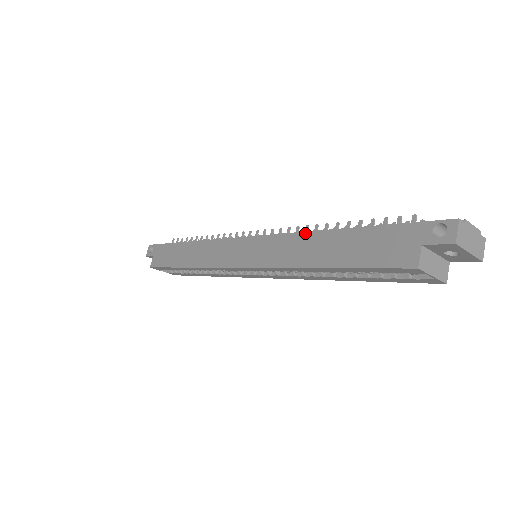
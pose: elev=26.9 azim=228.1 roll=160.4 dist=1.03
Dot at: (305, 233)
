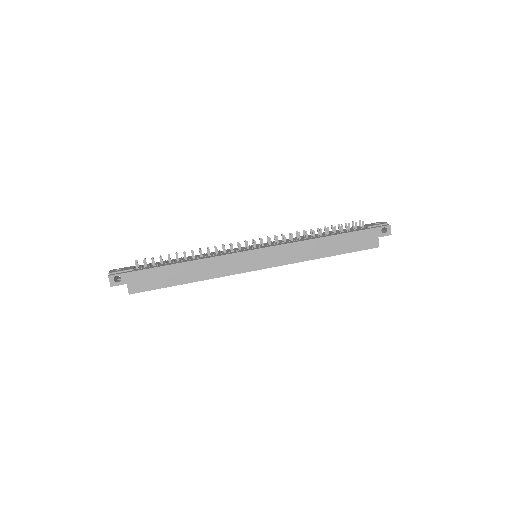
Dot at: (311, 240)
